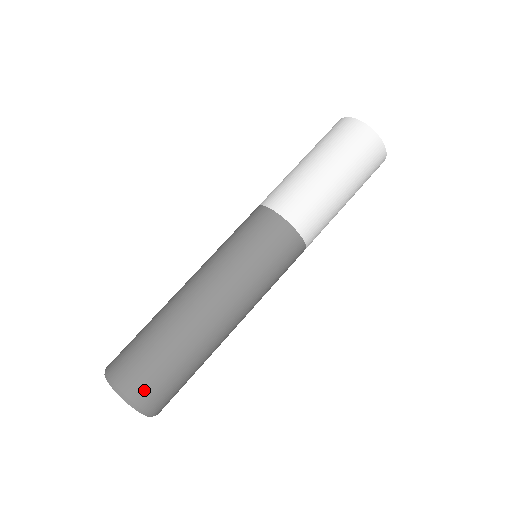
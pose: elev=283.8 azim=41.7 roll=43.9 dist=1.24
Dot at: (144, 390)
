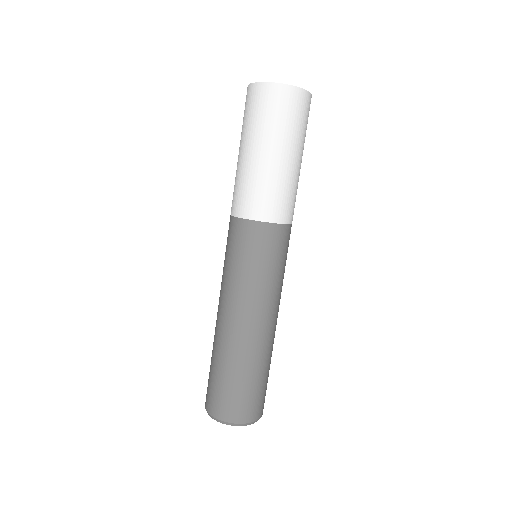
Dot at: (263, 405)
